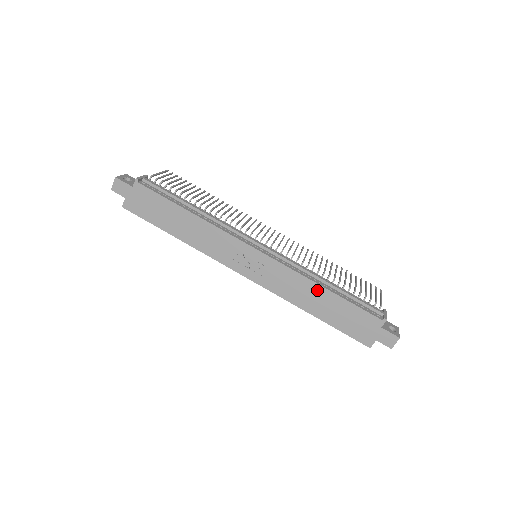
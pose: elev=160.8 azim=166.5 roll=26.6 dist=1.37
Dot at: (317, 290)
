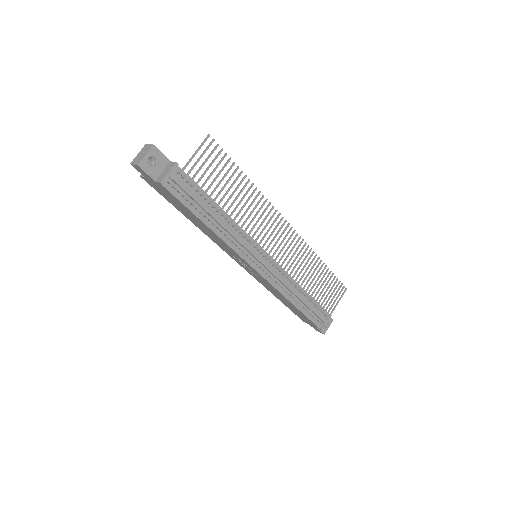
Dot at: (287, 301)
